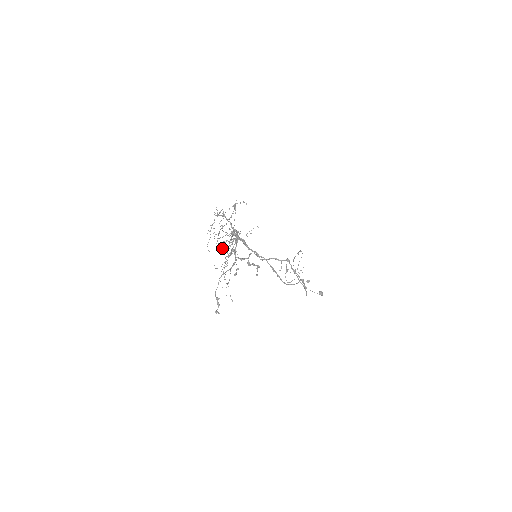
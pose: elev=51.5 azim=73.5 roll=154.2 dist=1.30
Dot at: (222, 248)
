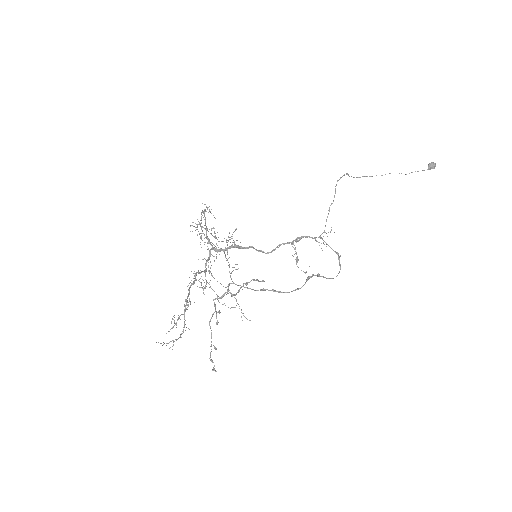
Dot at: (201, 287)
